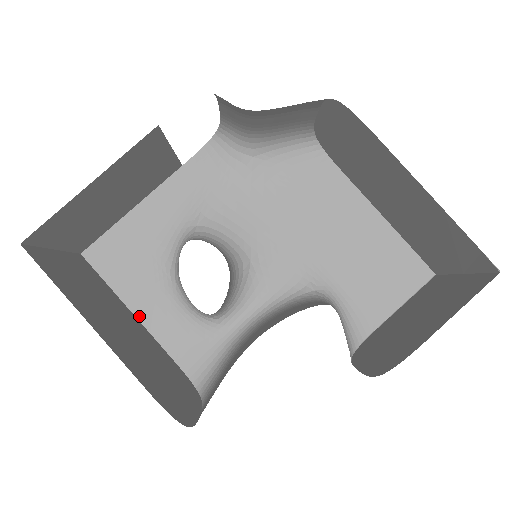
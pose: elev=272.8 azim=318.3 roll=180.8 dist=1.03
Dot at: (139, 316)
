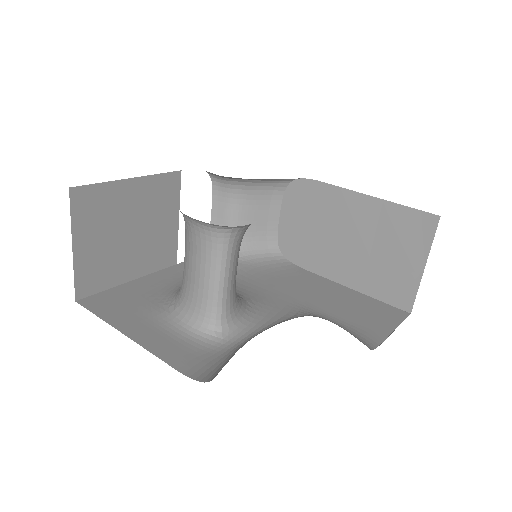
Dot at: (133, 338)
